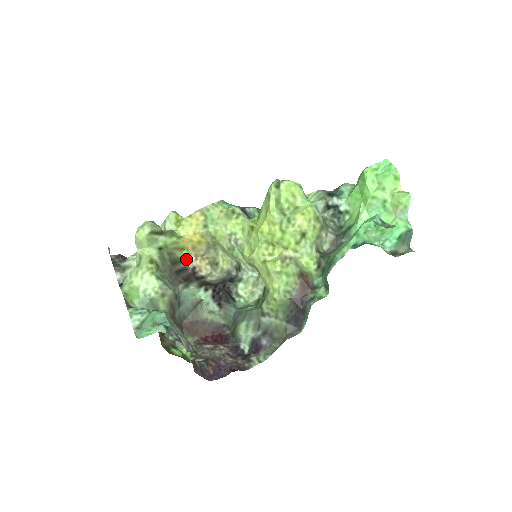
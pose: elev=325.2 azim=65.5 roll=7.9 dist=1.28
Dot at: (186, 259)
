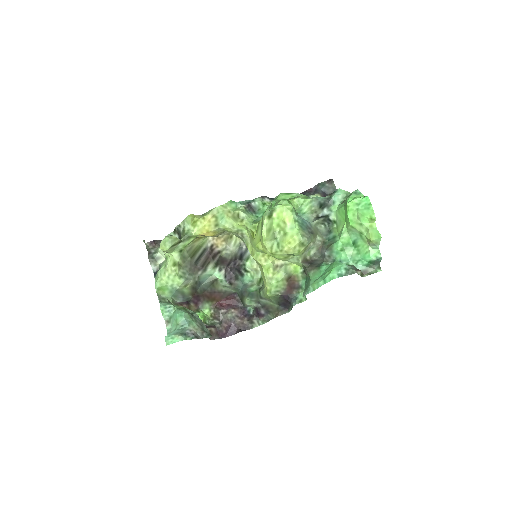
Dot at: (204, 242)
